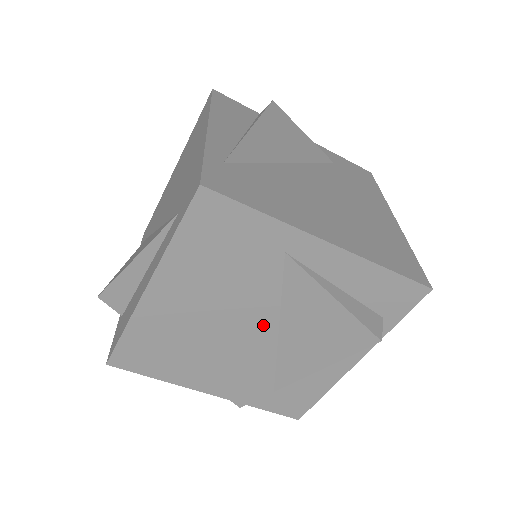
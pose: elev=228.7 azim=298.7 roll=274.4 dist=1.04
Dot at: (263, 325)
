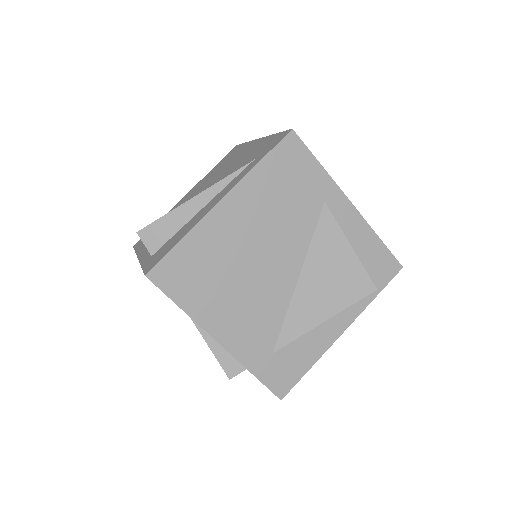
Dot at: (290, 268)
